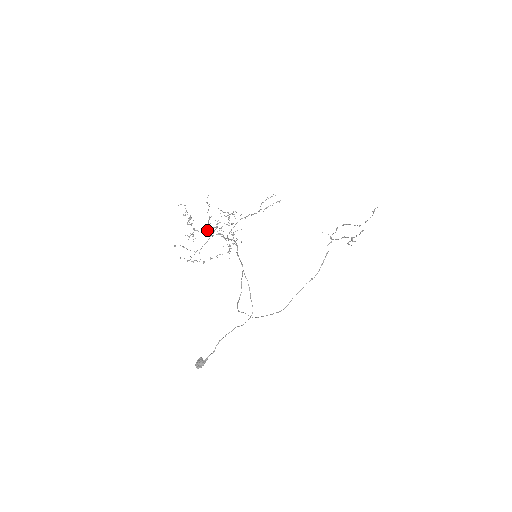
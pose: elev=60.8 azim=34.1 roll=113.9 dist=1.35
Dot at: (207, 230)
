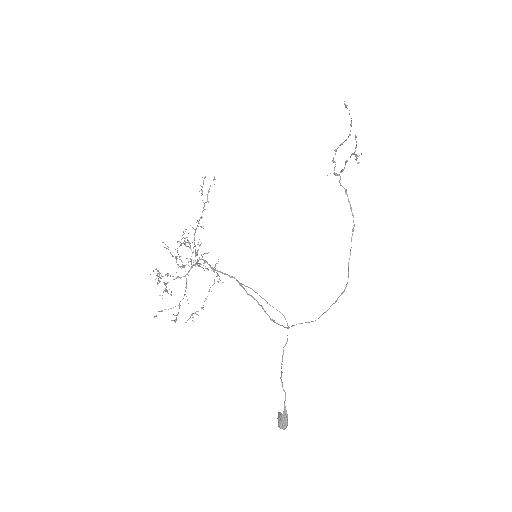
Dot at: occluded
